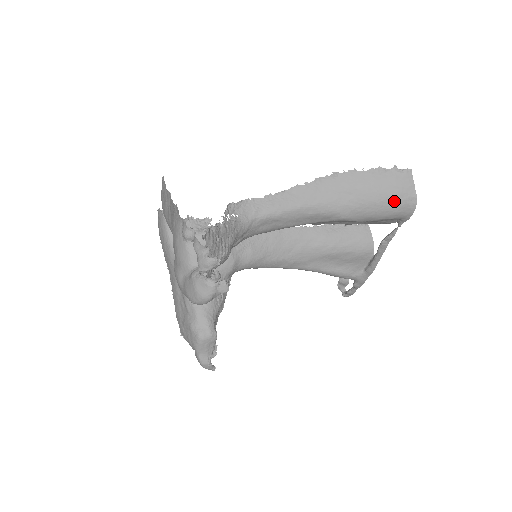
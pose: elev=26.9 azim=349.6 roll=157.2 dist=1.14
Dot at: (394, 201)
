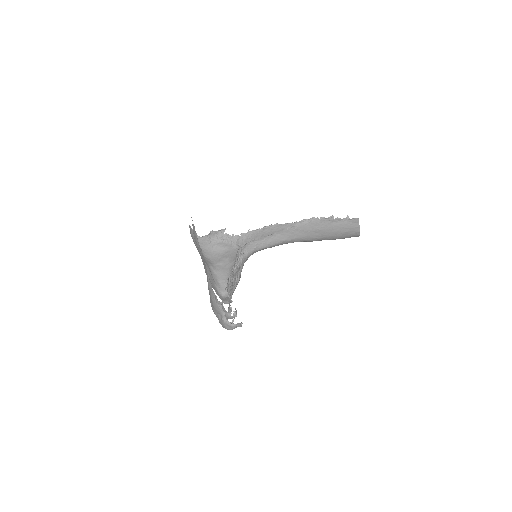
Dot at: (345, 235)
